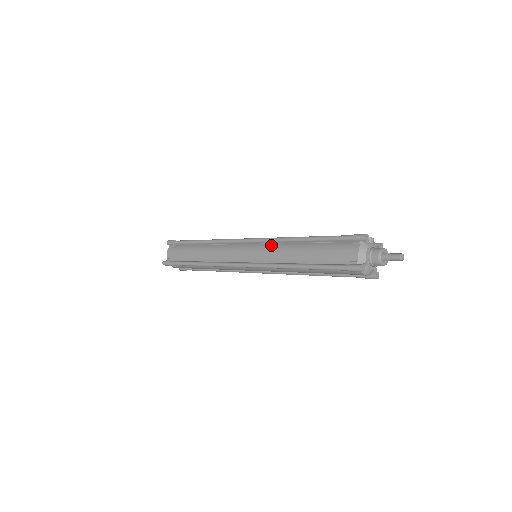
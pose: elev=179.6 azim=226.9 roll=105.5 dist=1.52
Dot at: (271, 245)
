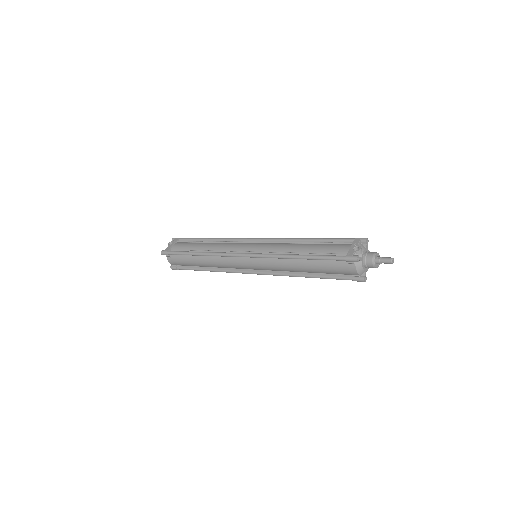
Dot at: (270, 260)
